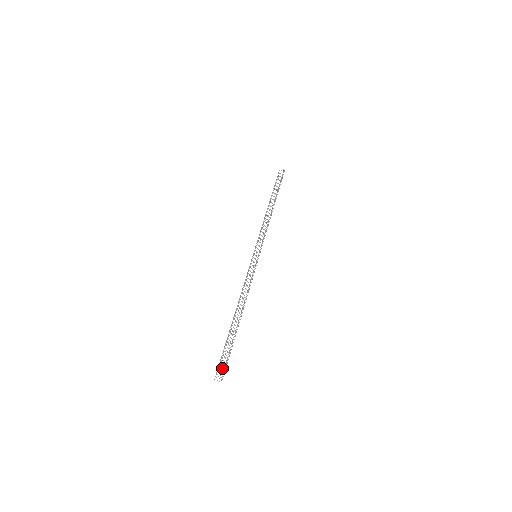
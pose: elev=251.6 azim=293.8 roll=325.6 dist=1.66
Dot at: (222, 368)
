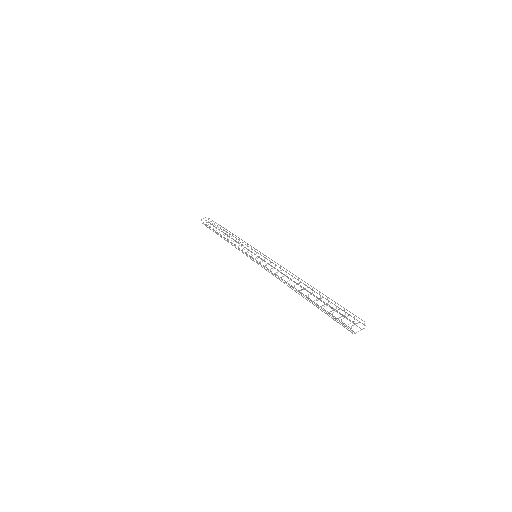
Dot at: (340, 322)
